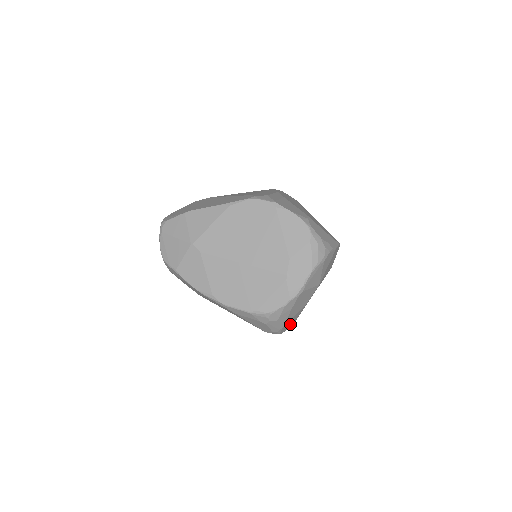
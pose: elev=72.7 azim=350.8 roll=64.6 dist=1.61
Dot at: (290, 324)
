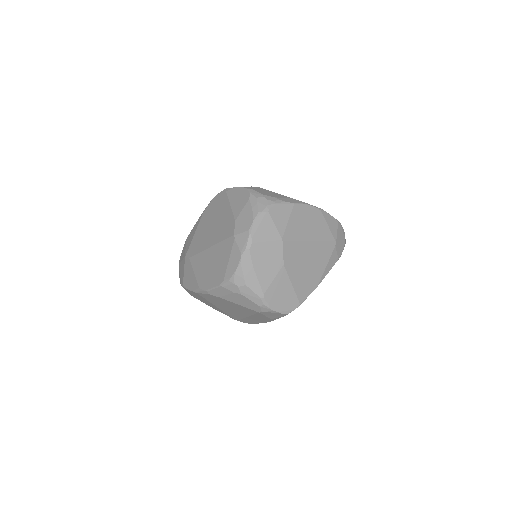
Dot at: (287, 300)
